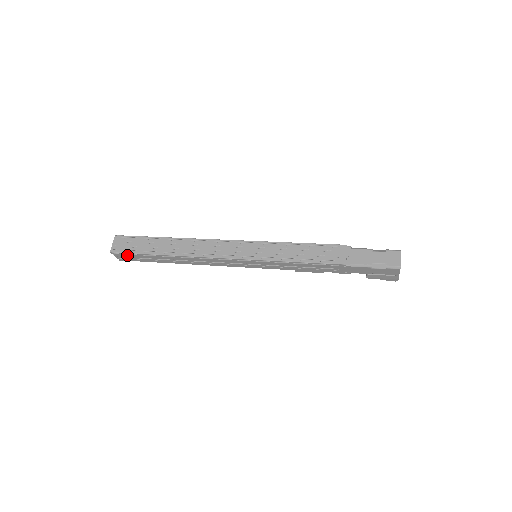
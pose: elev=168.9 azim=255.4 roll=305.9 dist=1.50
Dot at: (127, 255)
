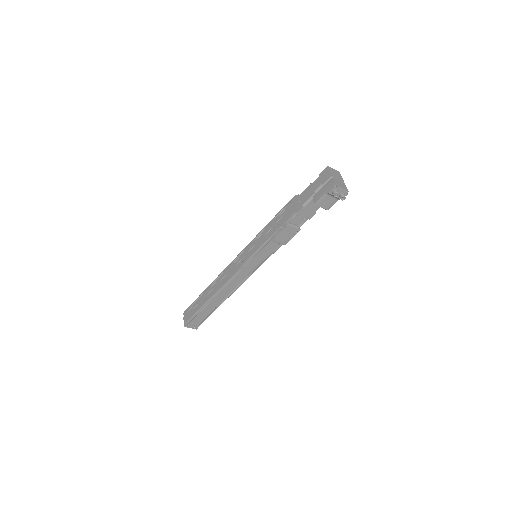
Dot at: (190, 310)
